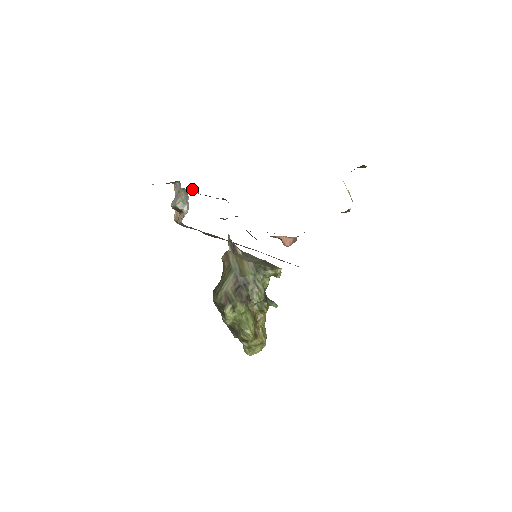
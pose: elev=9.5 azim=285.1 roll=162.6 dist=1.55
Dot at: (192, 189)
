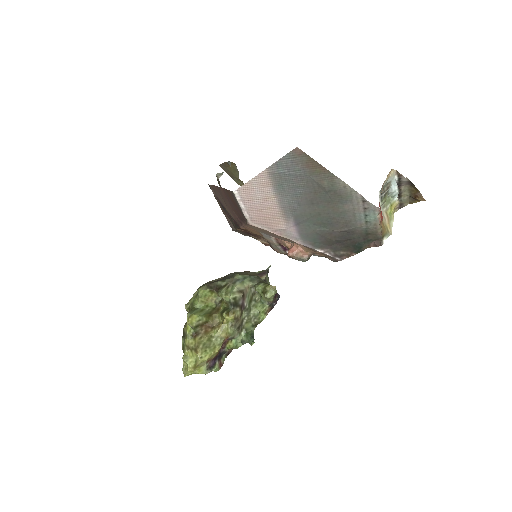
Dot at: occluded
